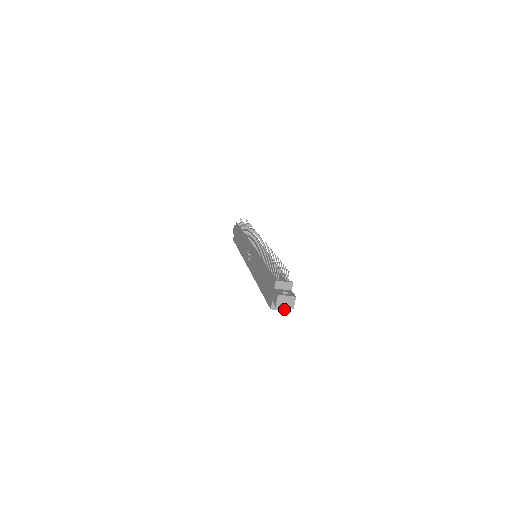
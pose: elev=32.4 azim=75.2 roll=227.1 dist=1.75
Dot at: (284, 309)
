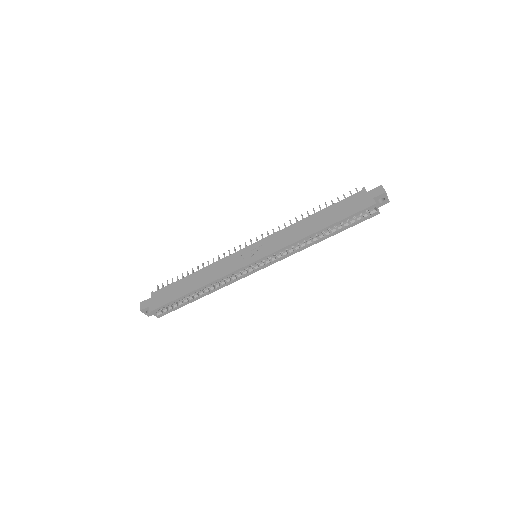
Dot at: (378, 210)
